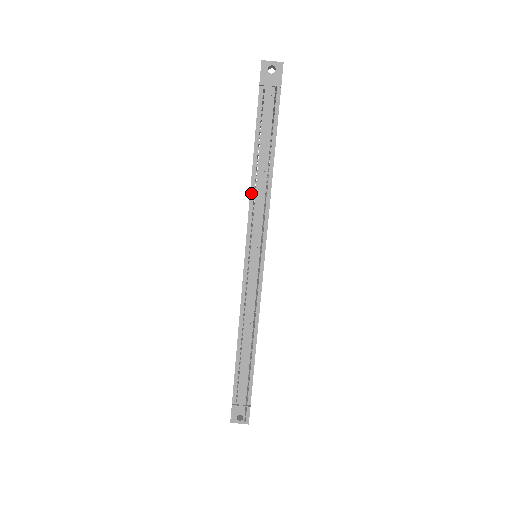
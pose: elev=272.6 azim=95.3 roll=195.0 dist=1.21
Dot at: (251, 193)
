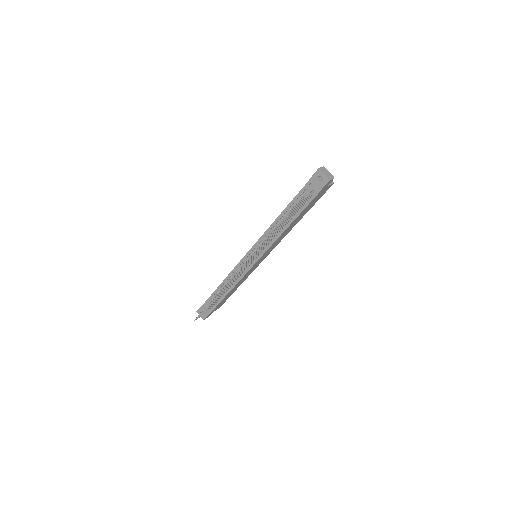
Dot at: (269, 228)
